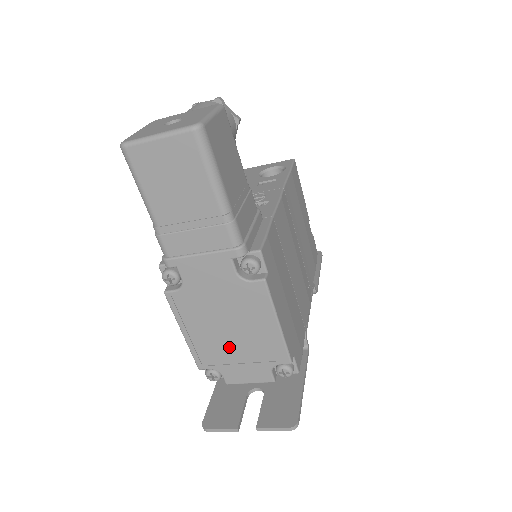
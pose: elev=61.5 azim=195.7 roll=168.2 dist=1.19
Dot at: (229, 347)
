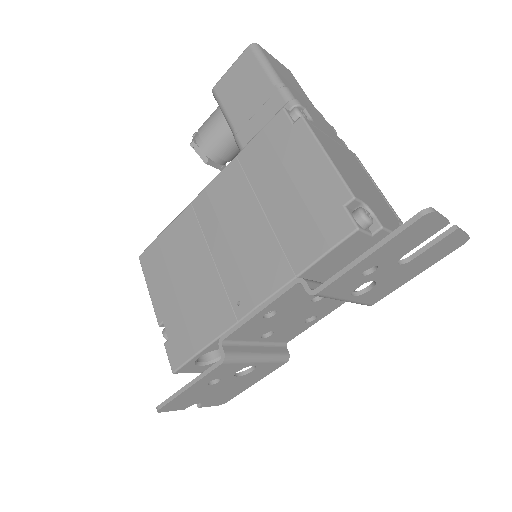
Dot at: (363, 188)
